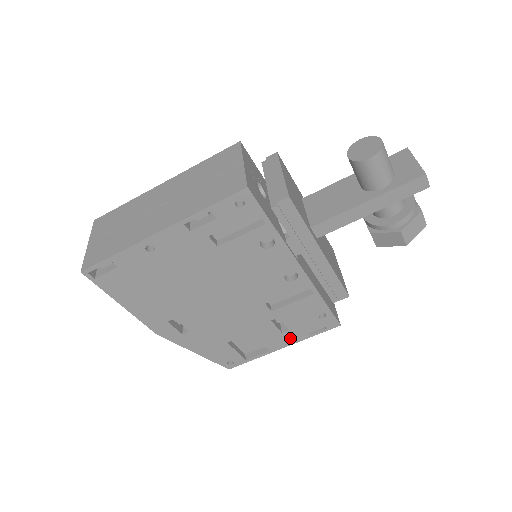
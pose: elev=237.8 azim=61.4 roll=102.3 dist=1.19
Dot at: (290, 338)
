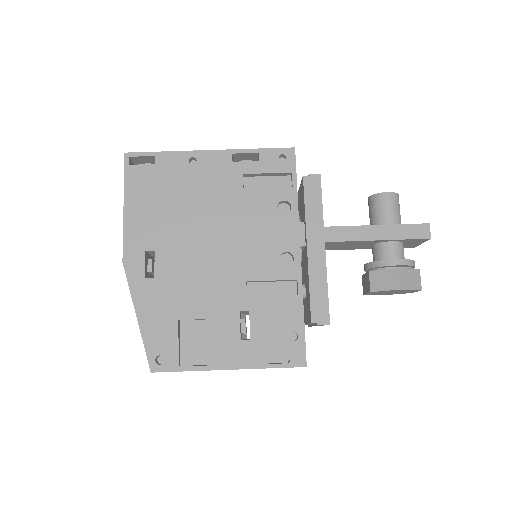
Dot at: (245, 355)
